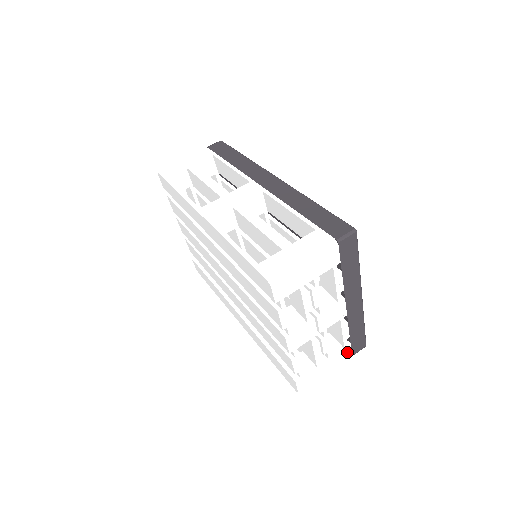
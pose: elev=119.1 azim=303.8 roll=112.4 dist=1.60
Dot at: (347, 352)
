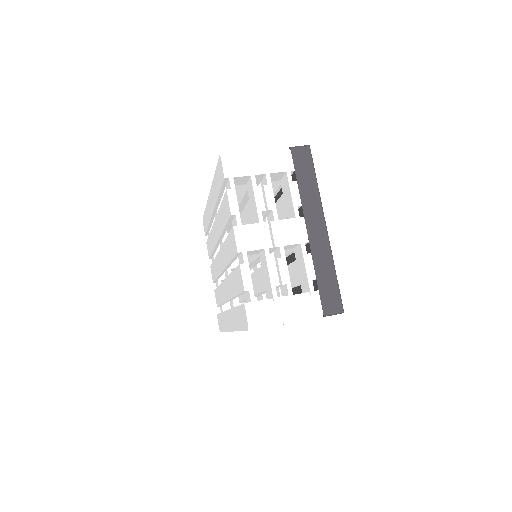
Dot at: (315, 303)
